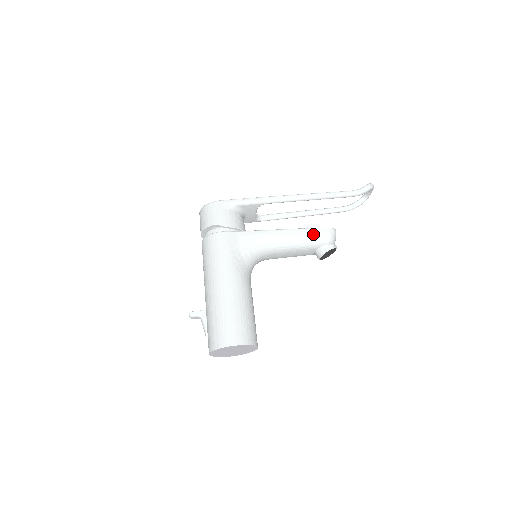
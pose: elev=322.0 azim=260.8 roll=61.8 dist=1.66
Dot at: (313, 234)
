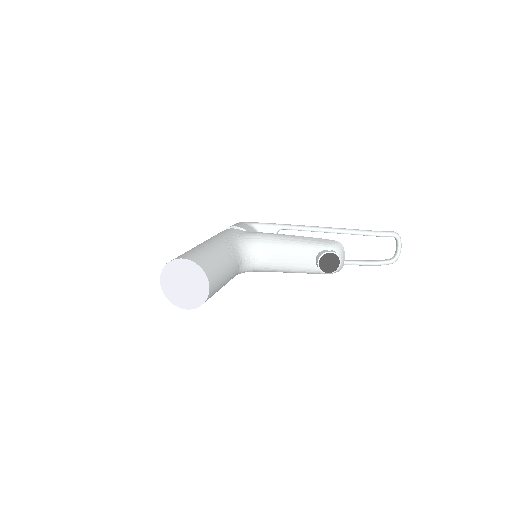
Dot at: (315, 240)
